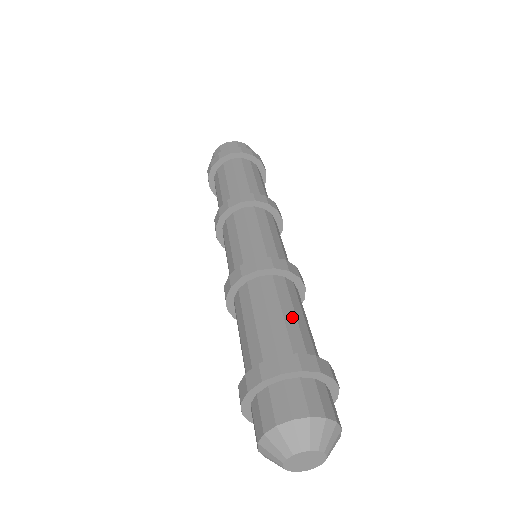
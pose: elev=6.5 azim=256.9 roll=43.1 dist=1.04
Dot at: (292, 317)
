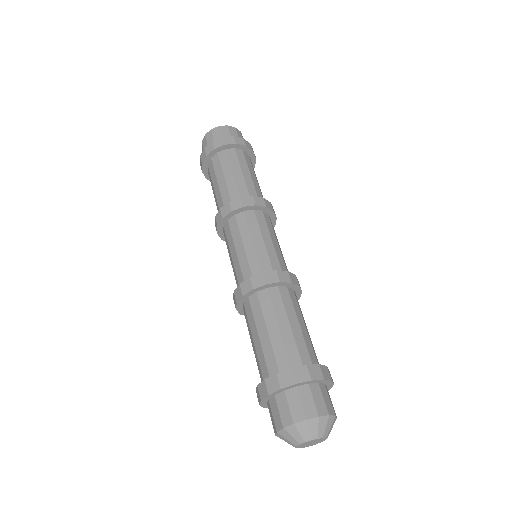
Dot at: (297, 328)
